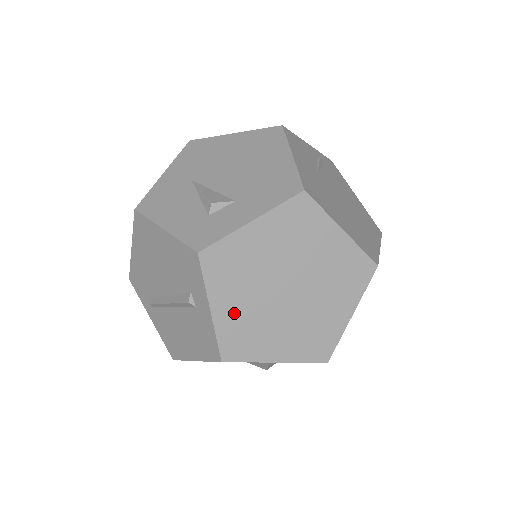
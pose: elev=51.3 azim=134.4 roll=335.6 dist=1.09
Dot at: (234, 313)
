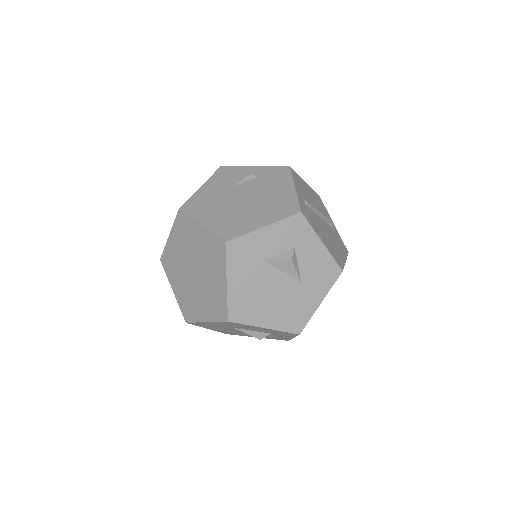
Dot at: (180, 291)
